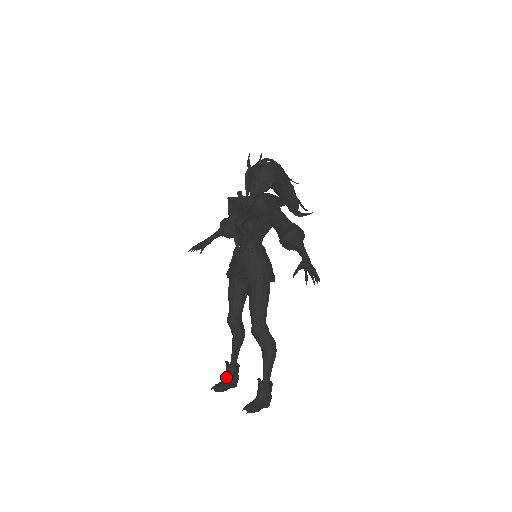
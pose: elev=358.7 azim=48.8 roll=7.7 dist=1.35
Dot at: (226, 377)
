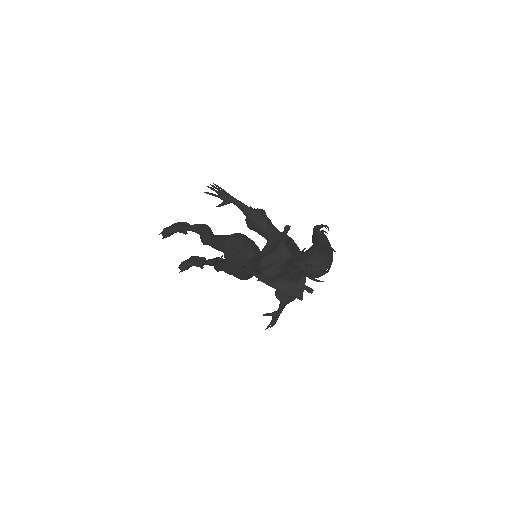
Dot at: (176, 232)
